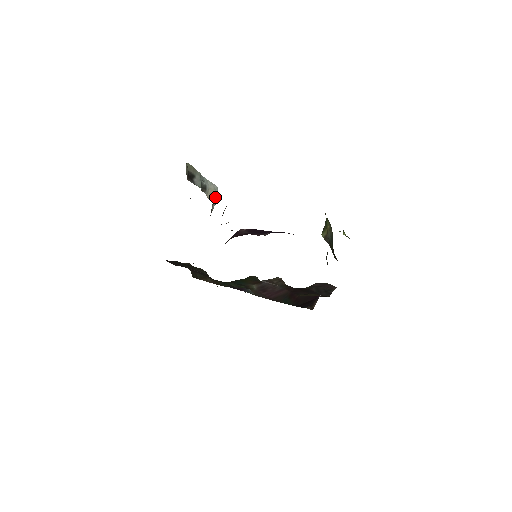
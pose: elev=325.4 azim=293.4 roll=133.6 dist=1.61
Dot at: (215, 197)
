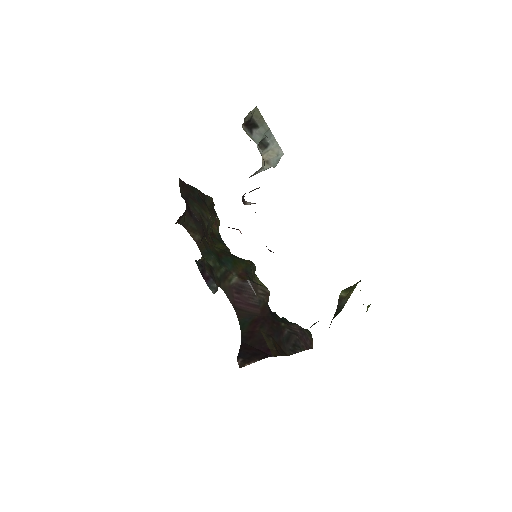
Dot at: (272, 162)
